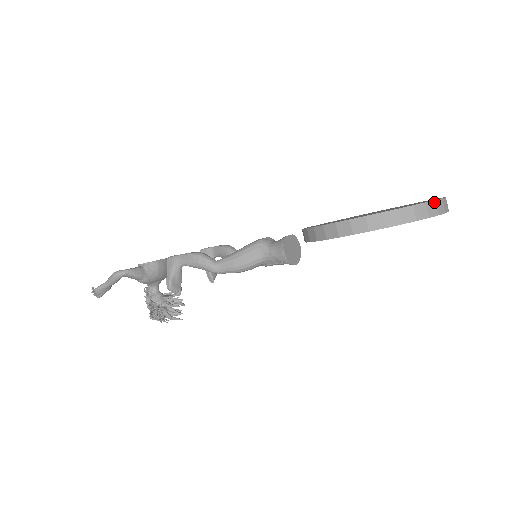
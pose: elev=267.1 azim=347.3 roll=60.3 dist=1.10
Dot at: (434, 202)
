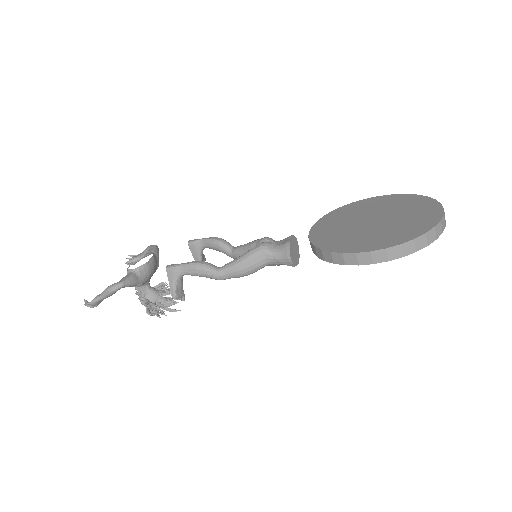
Dot at: (440, 223)
